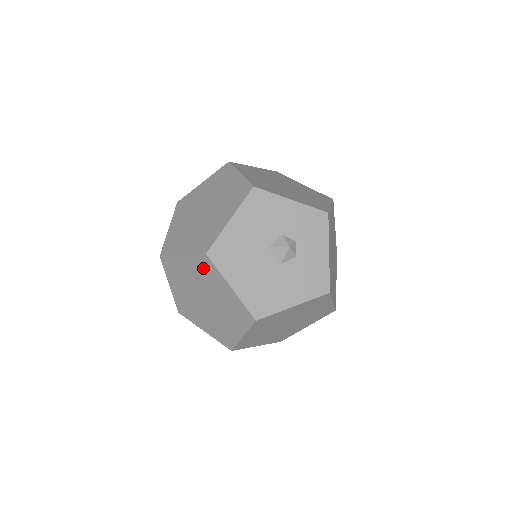
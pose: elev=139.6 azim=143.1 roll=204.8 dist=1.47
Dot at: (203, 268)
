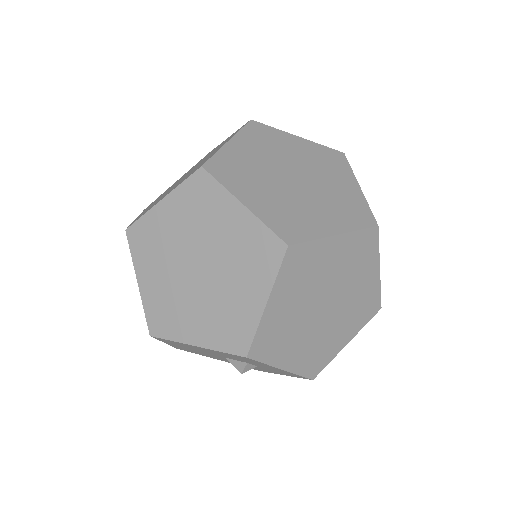
Dot at: occluded
